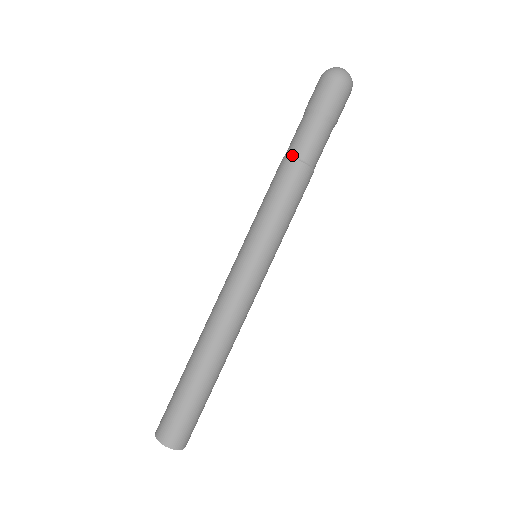
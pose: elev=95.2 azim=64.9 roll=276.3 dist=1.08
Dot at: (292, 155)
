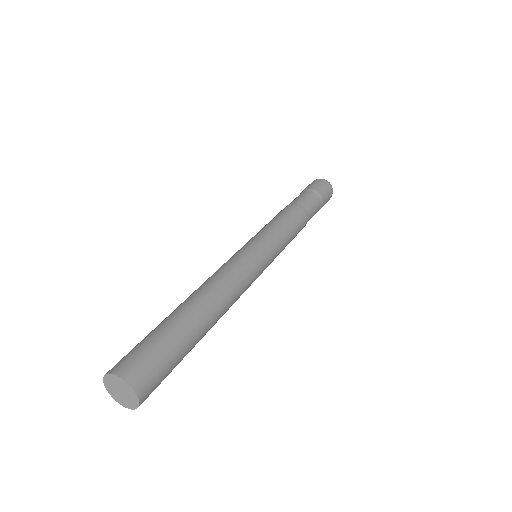
Dot at: (299, 205)
